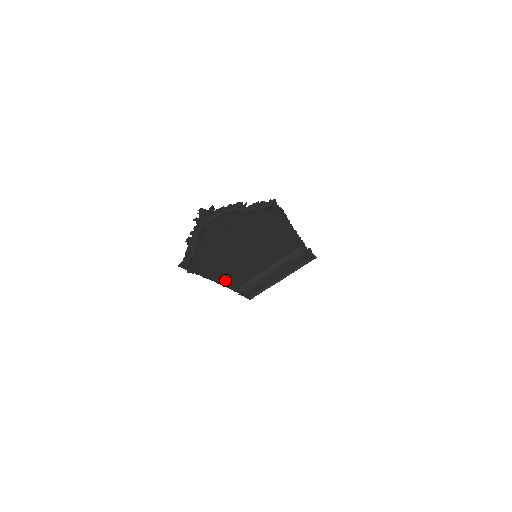
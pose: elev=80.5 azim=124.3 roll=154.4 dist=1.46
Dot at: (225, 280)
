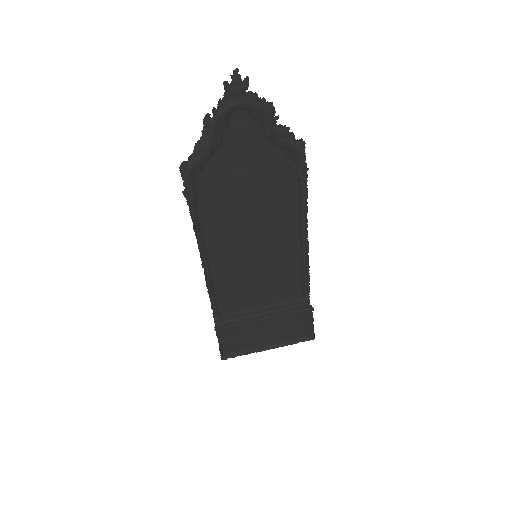
Dot at: (211, 277)
